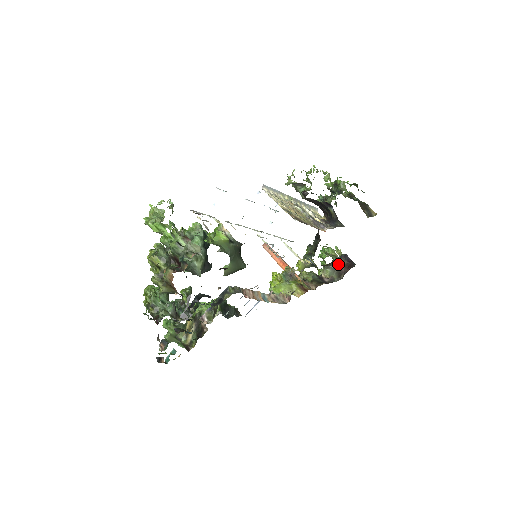
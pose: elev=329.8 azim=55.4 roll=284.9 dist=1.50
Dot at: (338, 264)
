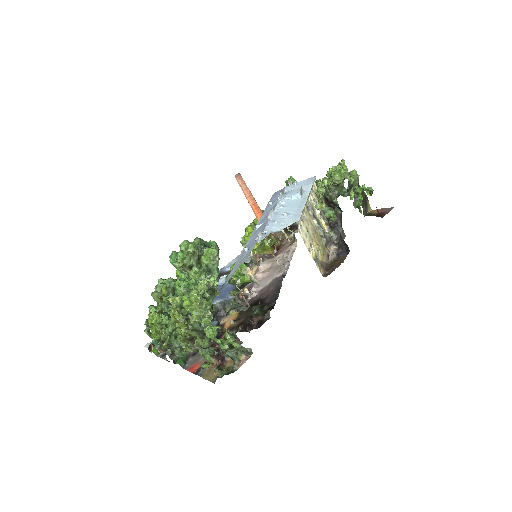
Dot at: occluded
